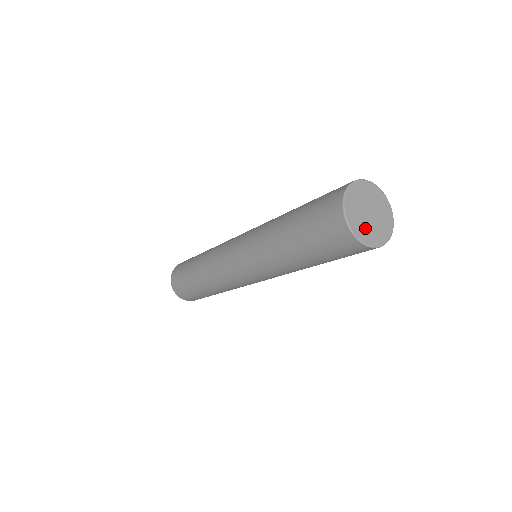
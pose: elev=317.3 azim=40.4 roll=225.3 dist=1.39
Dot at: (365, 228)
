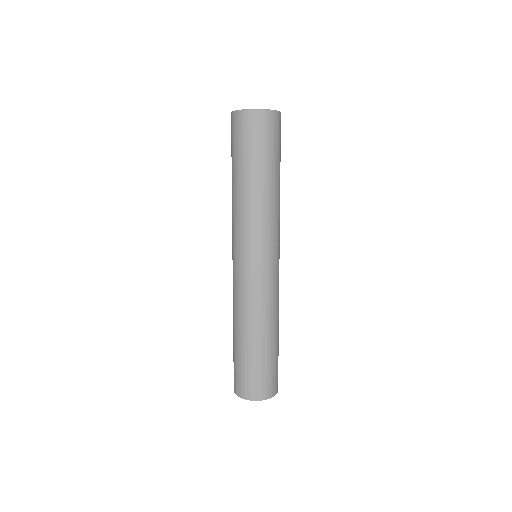
Dot at: occluded
